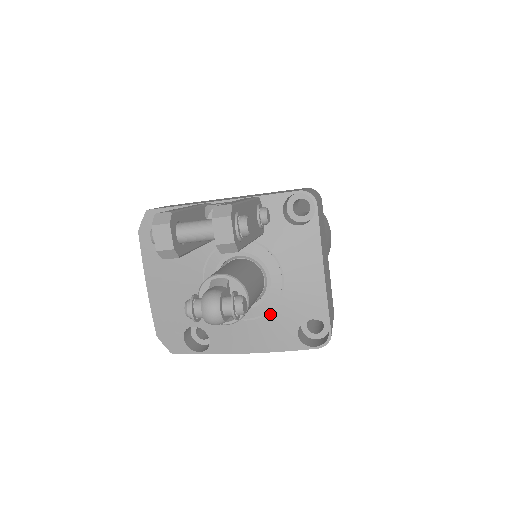
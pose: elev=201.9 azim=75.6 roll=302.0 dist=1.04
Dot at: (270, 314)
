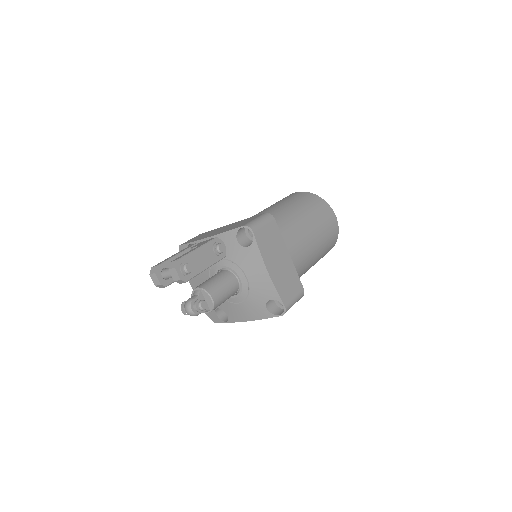
Dot at: (248, 299)
